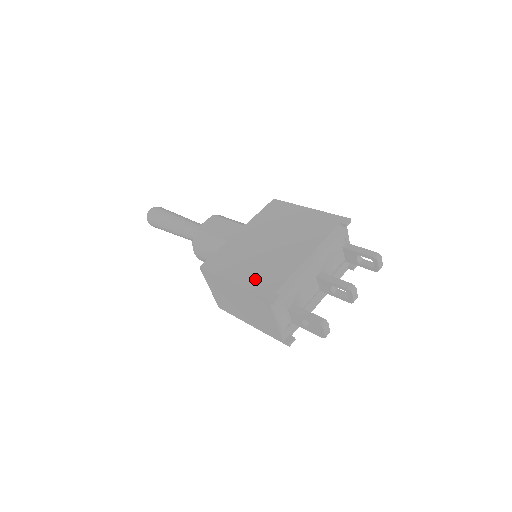
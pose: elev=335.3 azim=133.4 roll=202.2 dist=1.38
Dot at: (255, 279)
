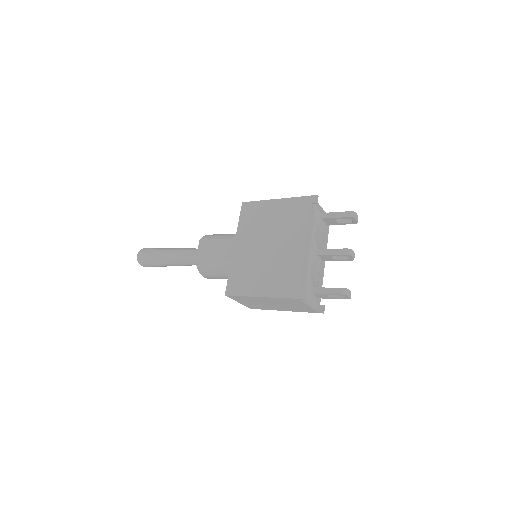
Dot at: (277, 286)
